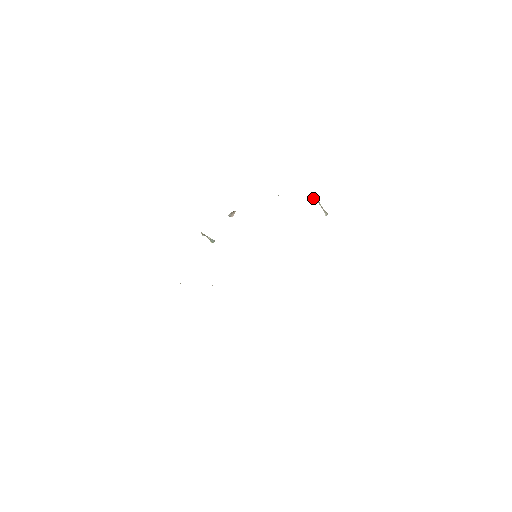
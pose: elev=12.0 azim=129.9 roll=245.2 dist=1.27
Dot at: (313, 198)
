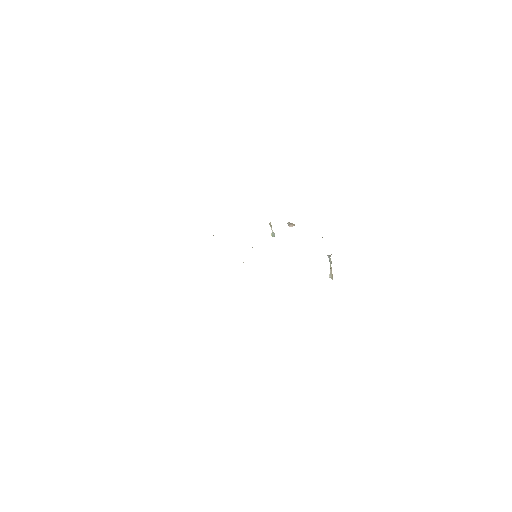
Dot at: (327, 255)
